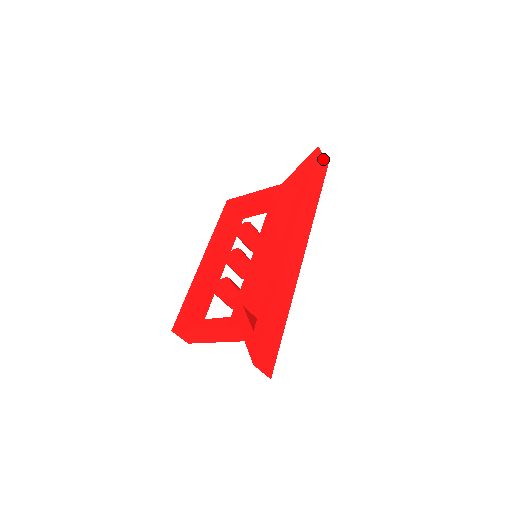
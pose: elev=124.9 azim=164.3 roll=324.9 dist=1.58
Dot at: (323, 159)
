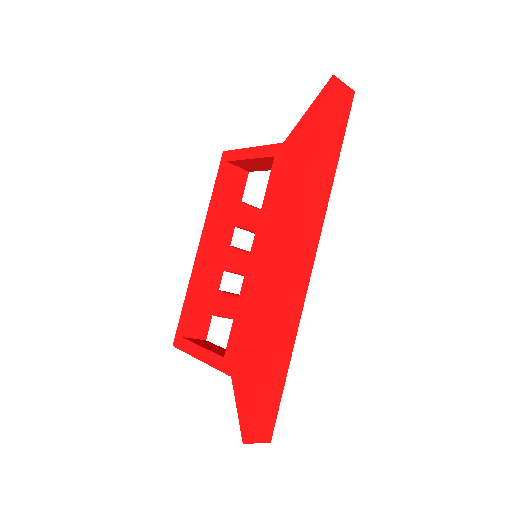
Dot at: (344, 91)
